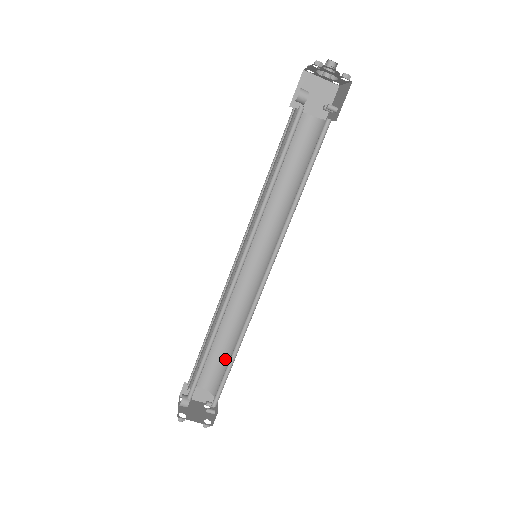
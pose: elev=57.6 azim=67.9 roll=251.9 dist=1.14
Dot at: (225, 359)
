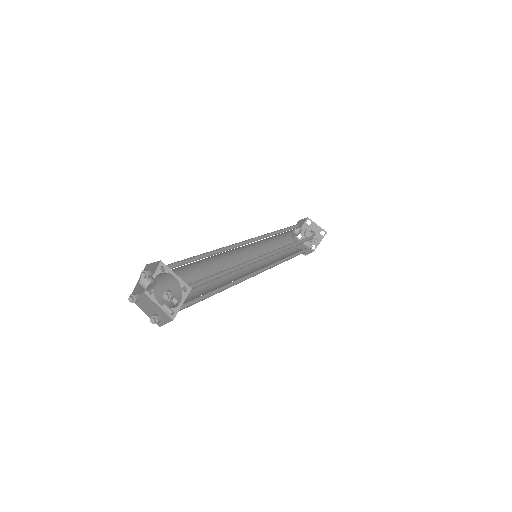
Dot at: occluded
